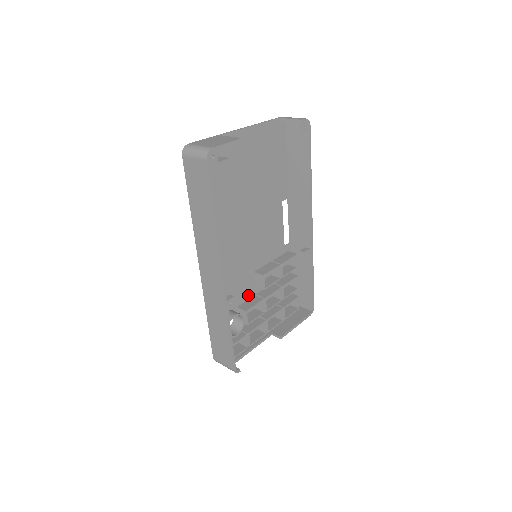
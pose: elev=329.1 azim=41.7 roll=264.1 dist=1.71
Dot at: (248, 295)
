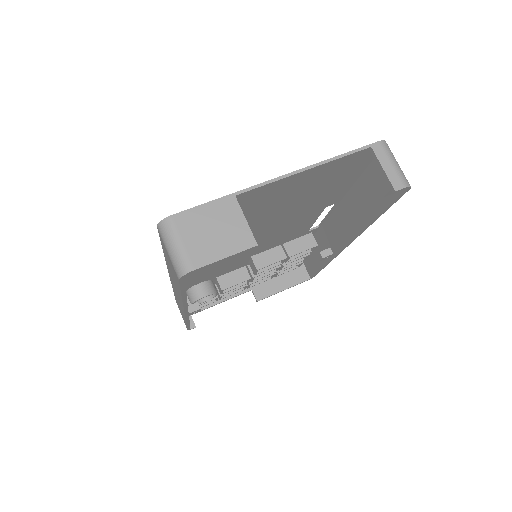
Dot at: (236, 268)
